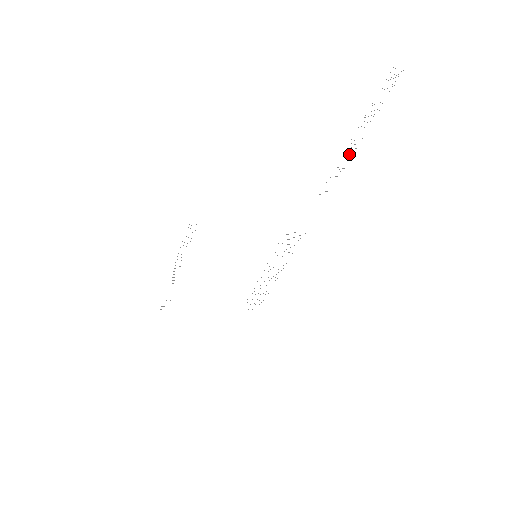
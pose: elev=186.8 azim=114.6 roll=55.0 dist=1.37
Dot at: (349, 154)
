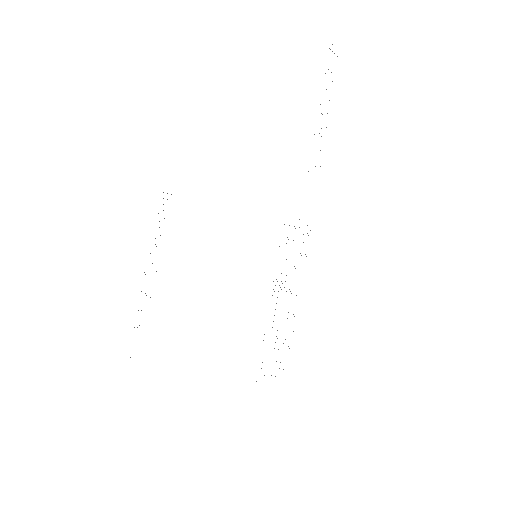
Dot at: occluded
